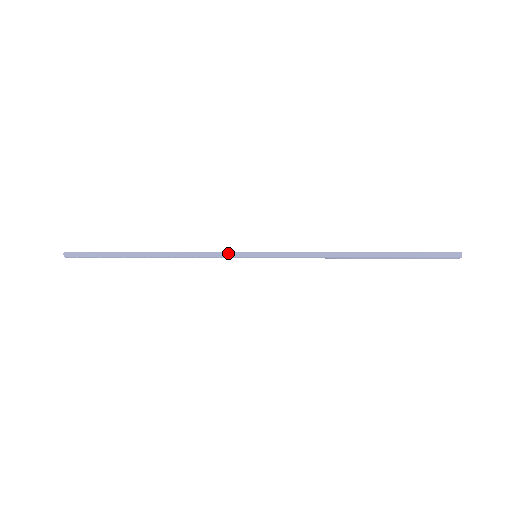
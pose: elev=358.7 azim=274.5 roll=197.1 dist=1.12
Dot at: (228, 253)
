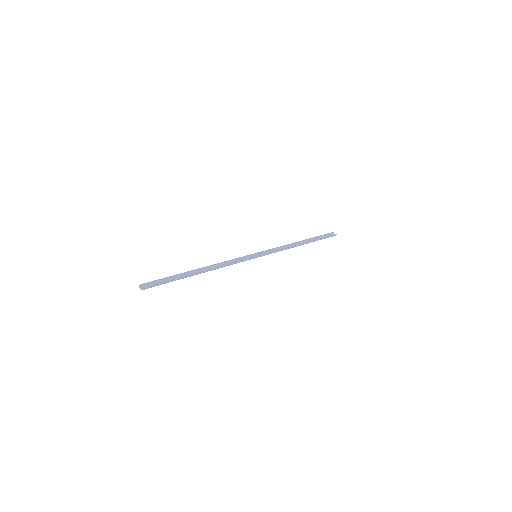
Dot at: occluded
